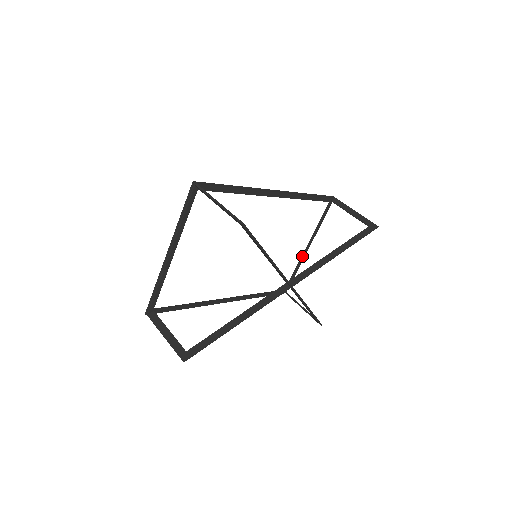
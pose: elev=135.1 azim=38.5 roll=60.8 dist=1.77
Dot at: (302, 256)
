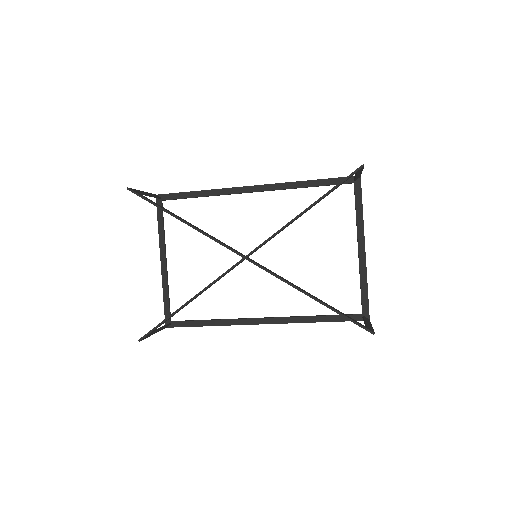
Dot at: occluded
